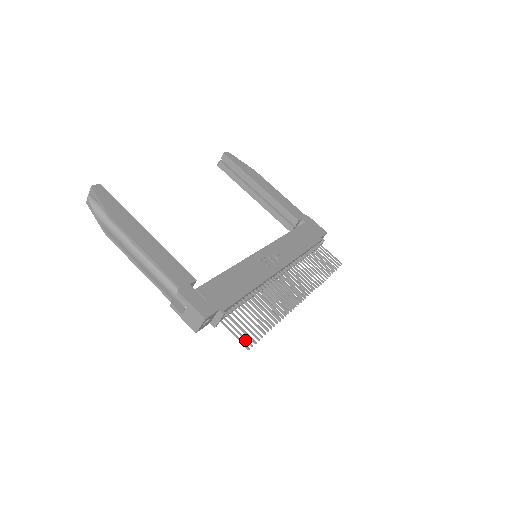
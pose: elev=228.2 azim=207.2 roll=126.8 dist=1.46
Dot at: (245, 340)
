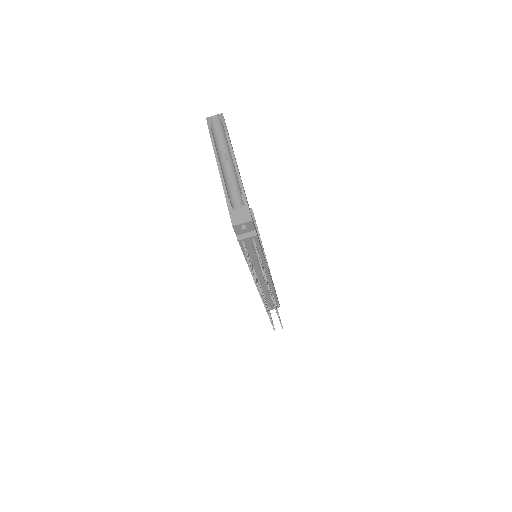
Dot at: (250, 267)
